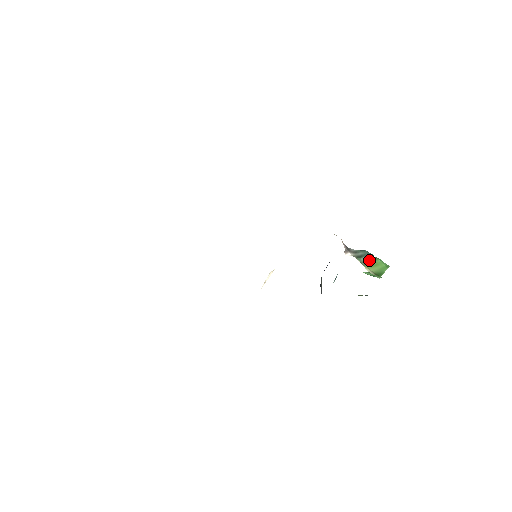
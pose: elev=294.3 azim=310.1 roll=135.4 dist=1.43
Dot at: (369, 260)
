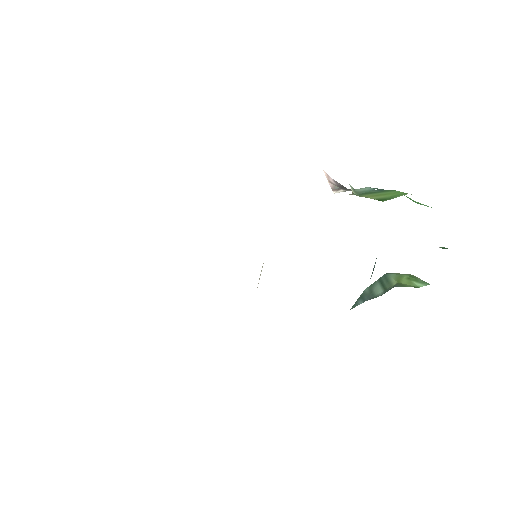
Dot at: (375, 192)
